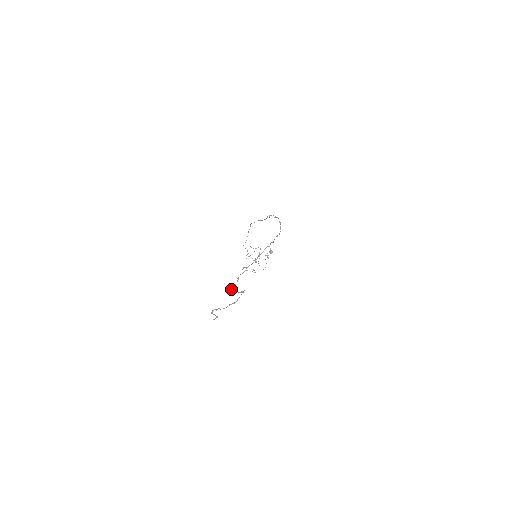
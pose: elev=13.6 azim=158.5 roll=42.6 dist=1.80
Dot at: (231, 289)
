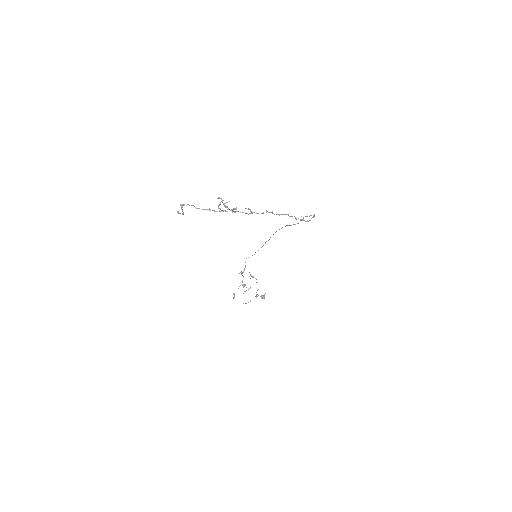
Dot at: occluded
